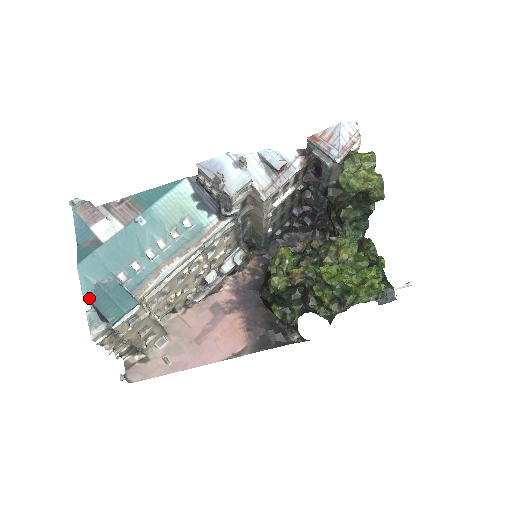
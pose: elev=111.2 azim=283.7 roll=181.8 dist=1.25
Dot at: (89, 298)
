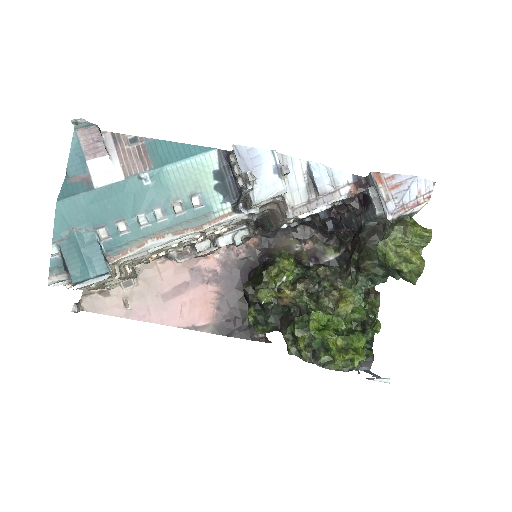
Dot at: (59, 242)
